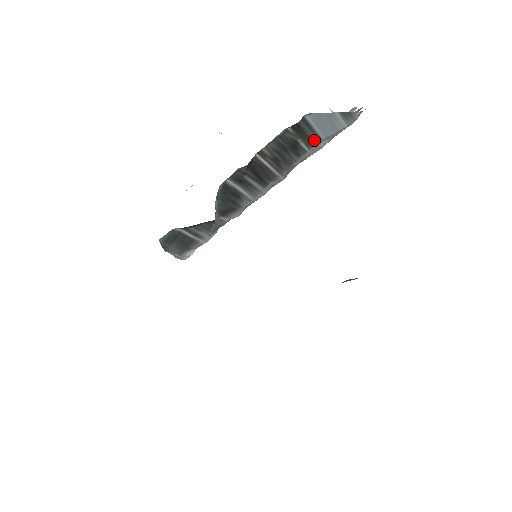
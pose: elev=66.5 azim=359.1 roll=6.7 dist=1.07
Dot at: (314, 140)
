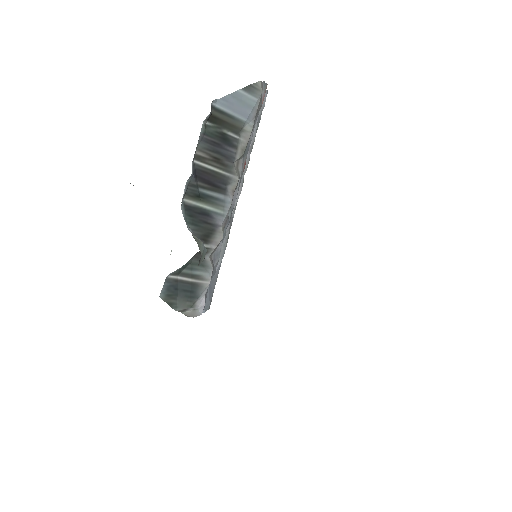
Dot at: (238, 126)
